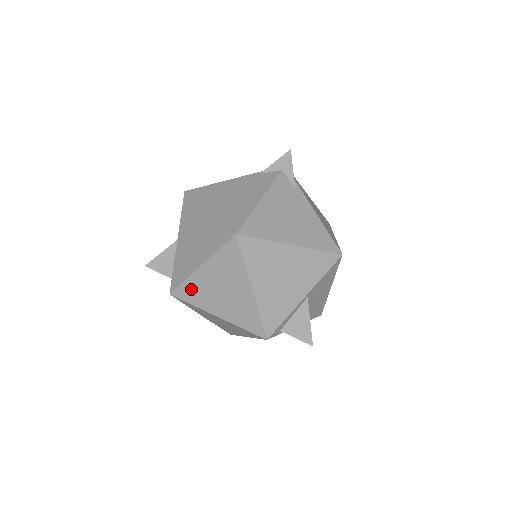
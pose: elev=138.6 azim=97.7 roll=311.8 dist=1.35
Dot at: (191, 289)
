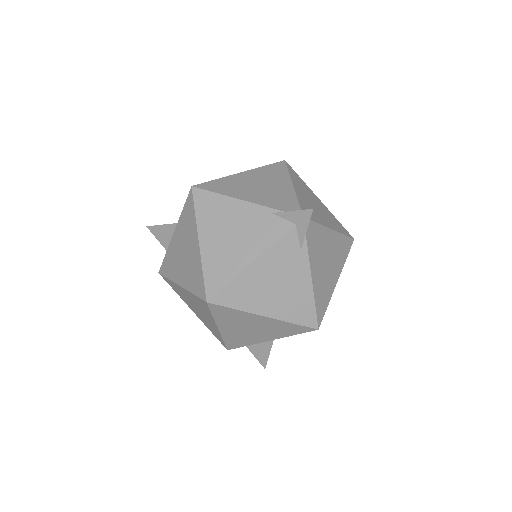
Dot at: (174, 286)
